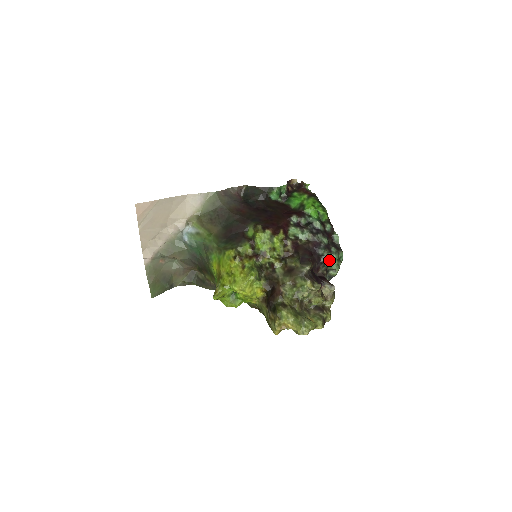
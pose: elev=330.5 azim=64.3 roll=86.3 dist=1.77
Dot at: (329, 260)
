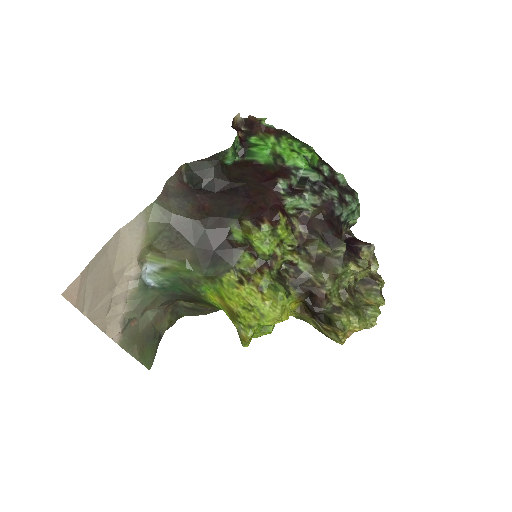
Dot at: (349, 214)
